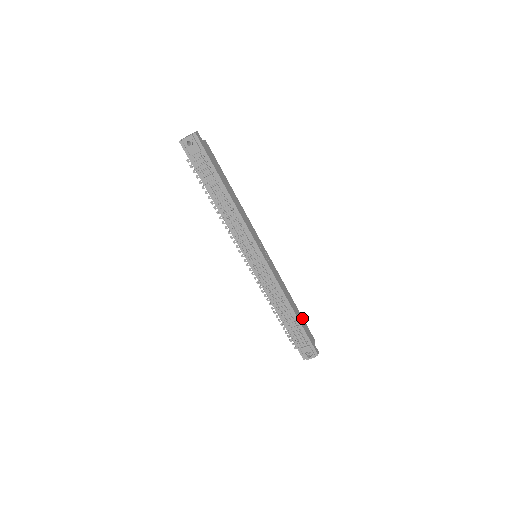
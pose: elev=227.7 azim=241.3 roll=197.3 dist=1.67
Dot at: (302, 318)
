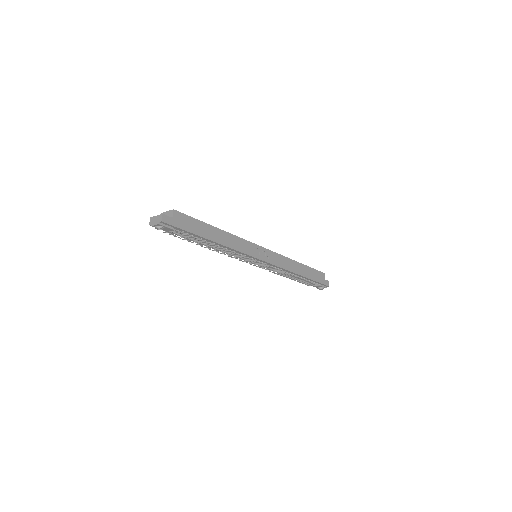
Dot at: (310, 269)
